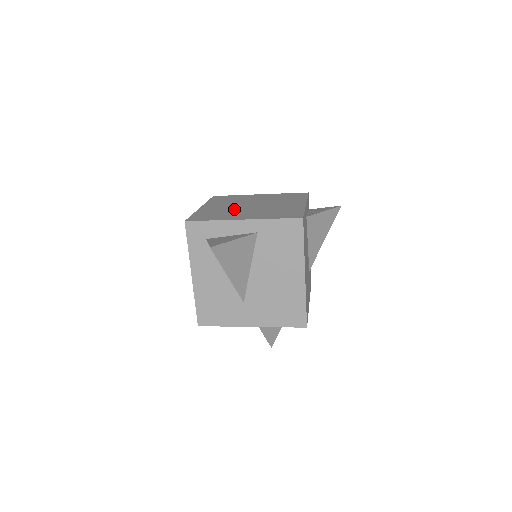
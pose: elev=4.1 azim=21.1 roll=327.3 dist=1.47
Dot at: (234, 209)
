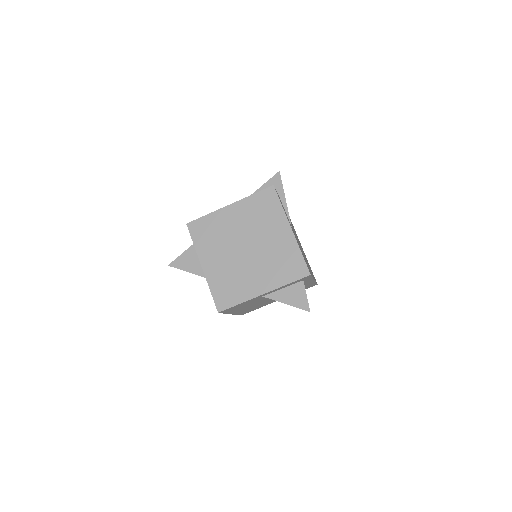
Dot at: (229, 240)
